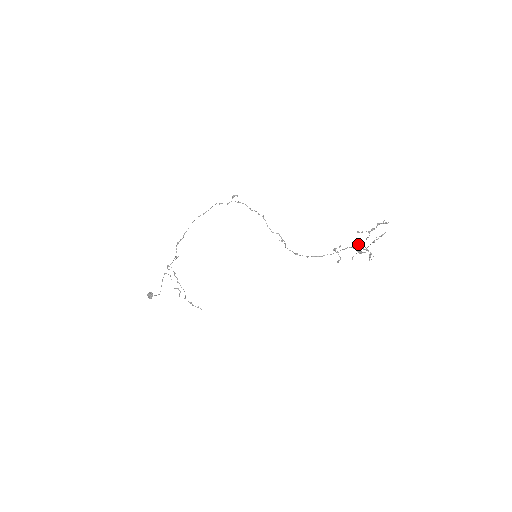
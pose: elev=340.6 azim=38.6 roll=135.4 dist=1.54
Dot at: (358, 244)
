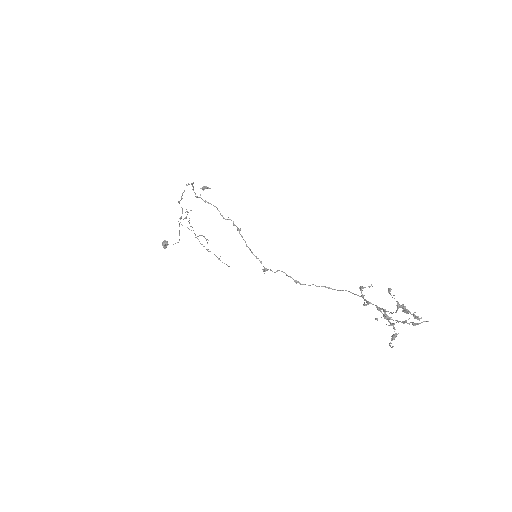
Dot at: (383, 309)
